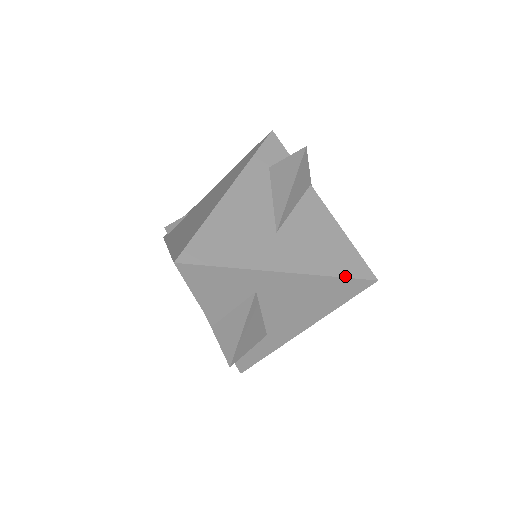
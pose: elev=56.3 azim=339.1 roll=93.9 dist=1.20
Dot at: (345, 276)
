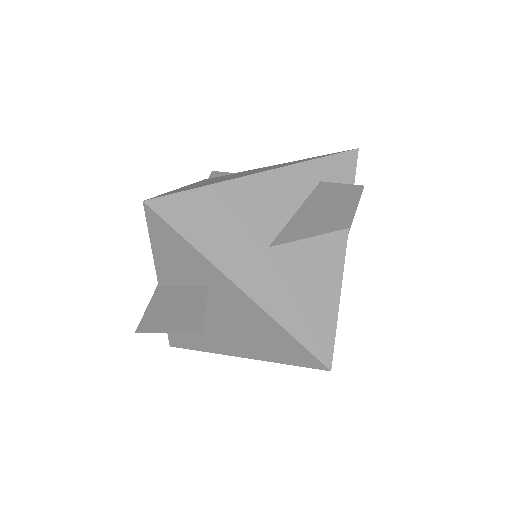
Dot at: (300, 340)
